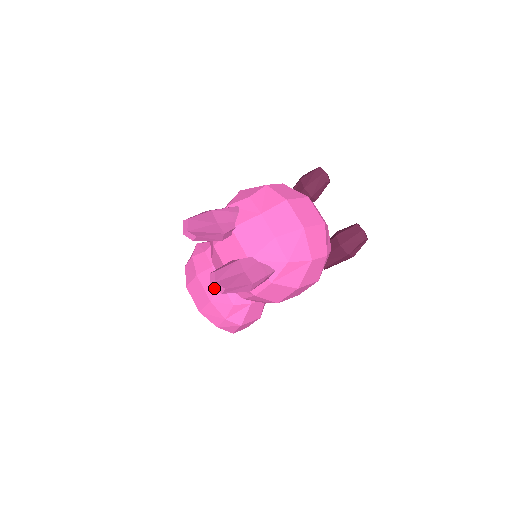
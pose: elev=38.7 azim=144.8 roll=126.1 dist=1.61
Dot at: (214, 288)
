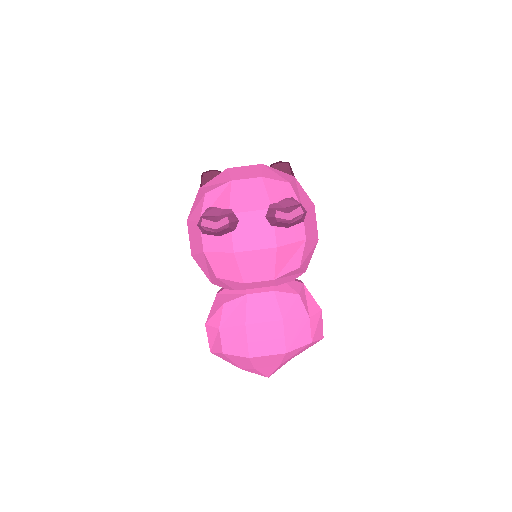
Dot at: (294, 218)
